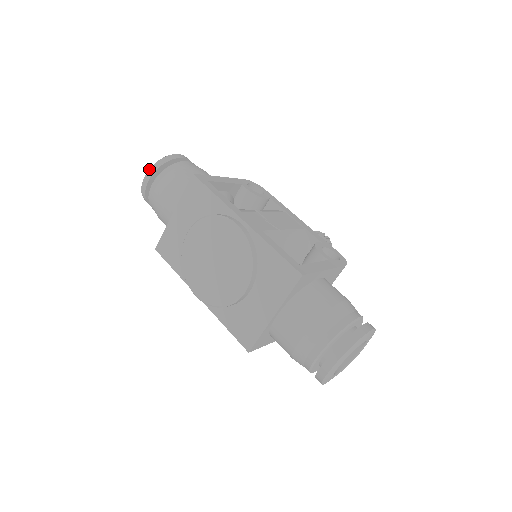
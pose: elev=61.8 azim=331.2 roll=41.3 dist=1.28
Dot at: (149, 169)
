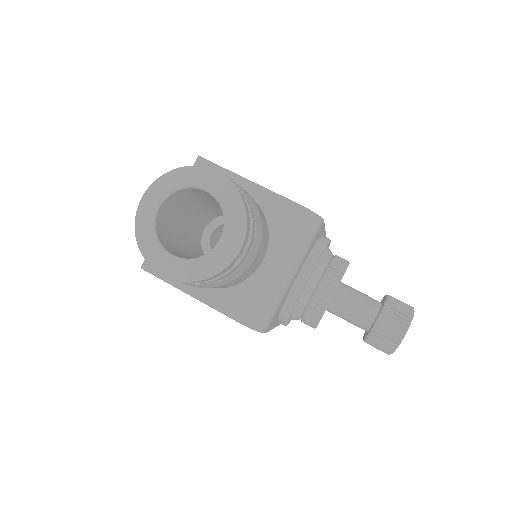
Dot at: occluded
